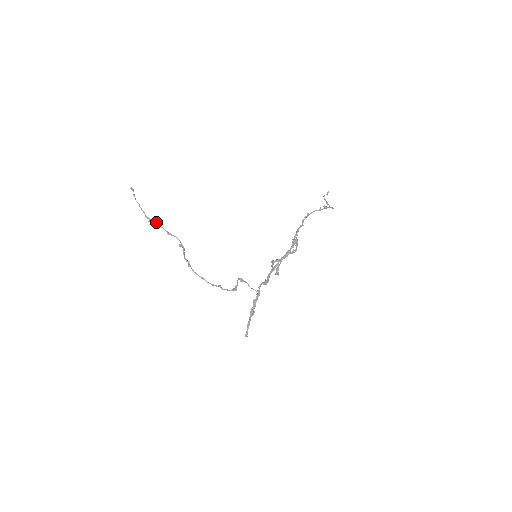
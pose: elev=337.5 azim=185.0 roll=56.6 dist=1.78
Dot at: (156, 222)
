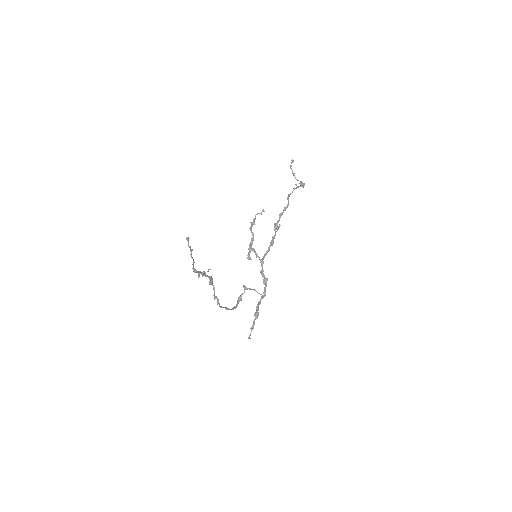
Dot at: (203, 272)
